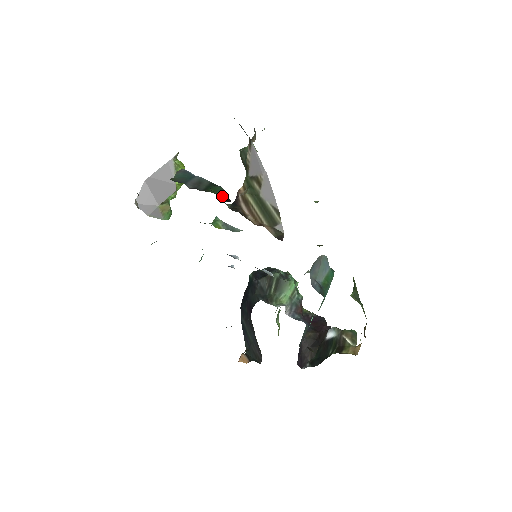
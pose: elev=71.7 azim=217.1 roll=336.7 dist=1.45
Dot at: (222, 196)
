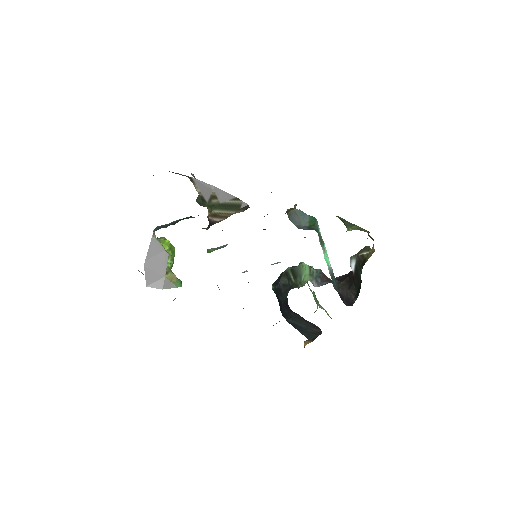
Dot at: occluded
